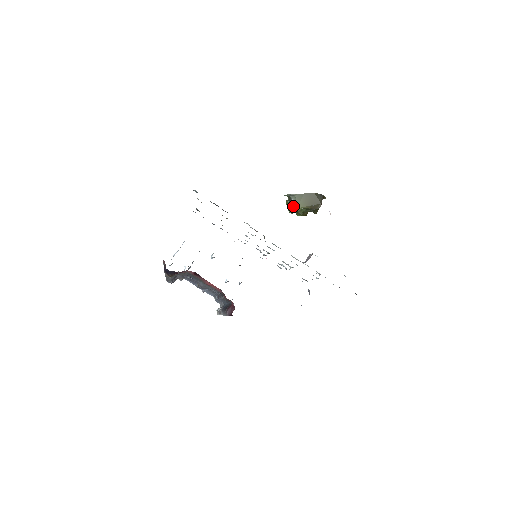
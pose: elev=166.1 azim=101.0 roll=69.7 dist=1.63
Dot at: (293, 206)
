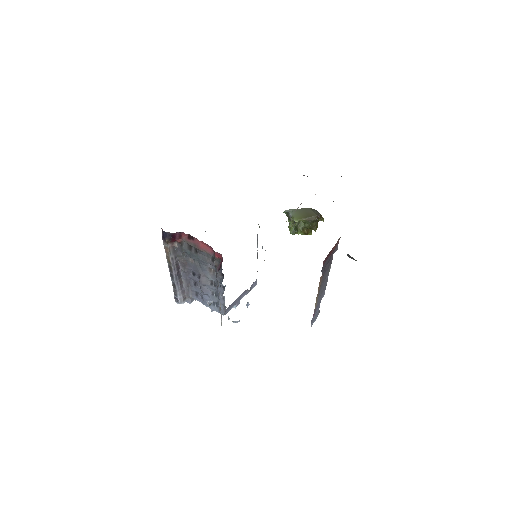
Dot at: (291, 220)
